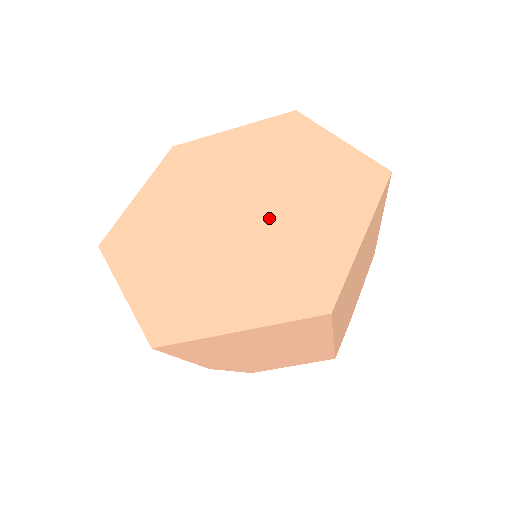
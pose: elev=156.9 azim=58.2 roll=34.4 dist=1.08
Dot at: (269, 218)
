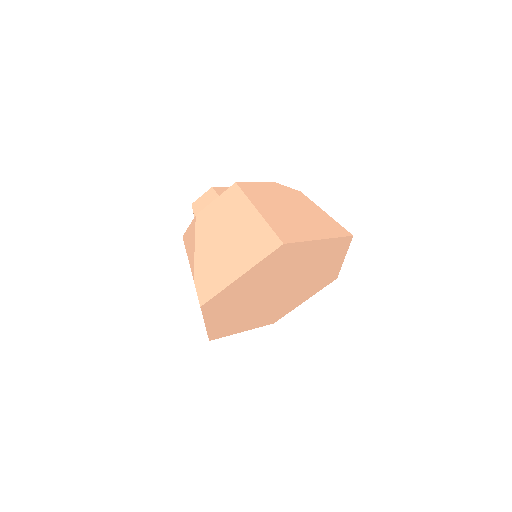
Dot at: (298, 281)
